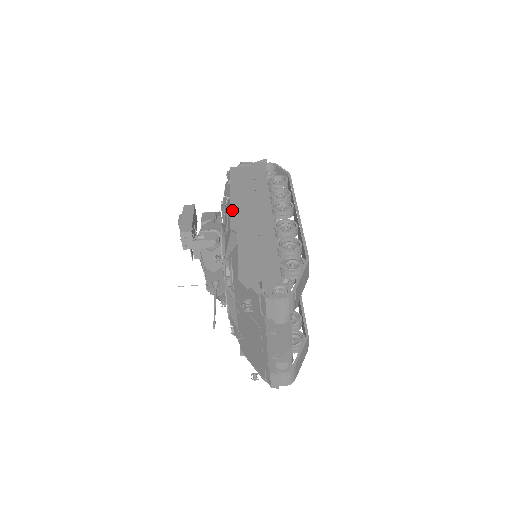
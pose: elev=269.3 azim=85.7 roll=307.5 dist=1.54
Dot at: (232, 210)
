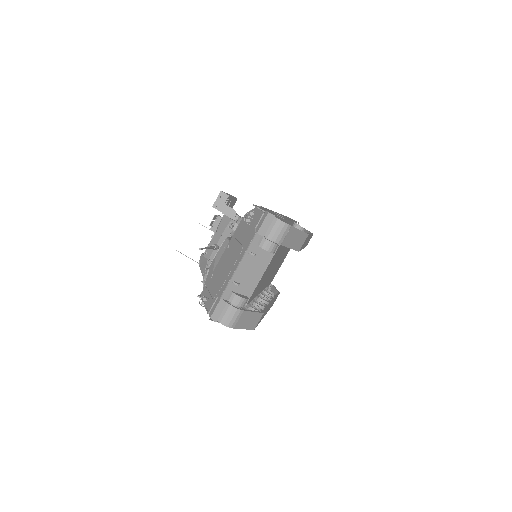
Dot at: occluded
